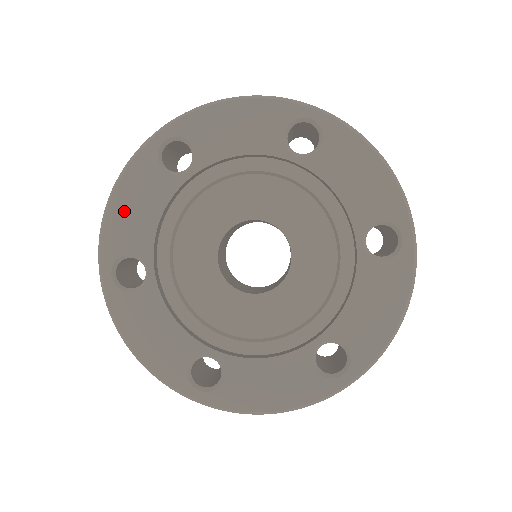
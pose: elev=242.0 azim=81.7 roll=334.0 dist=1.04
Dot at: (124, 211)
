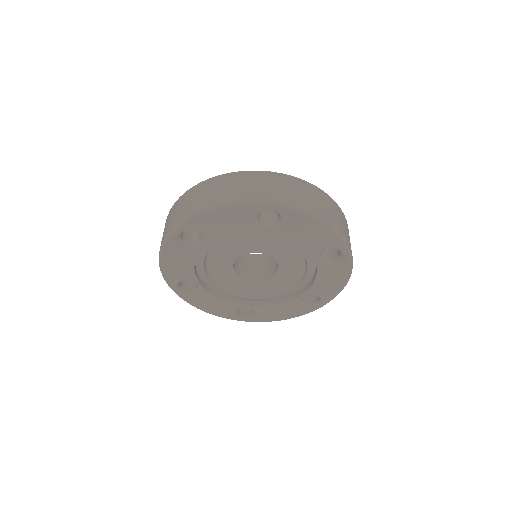
Dot at: (171, 266)
